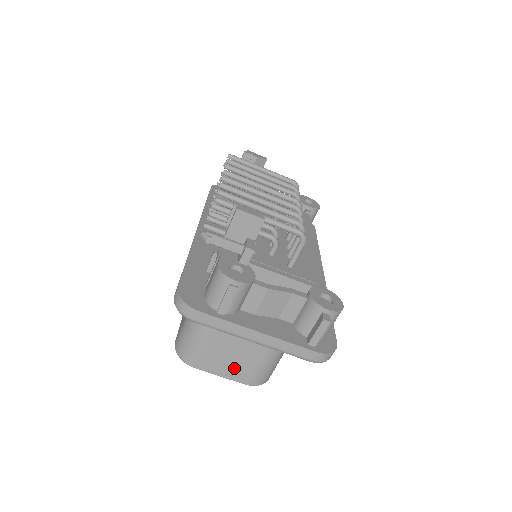
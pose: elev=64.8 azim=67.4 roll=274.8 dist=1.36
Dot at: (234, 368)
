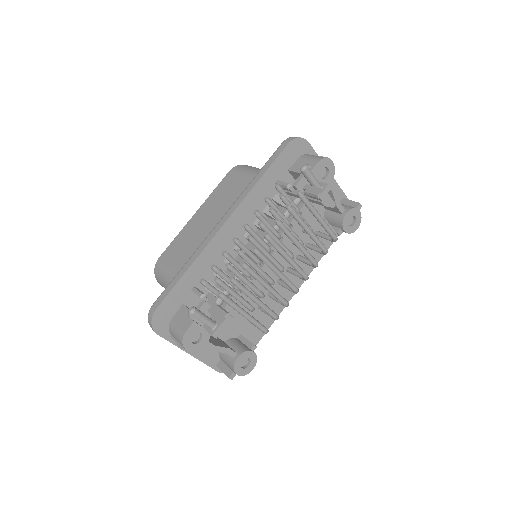
Dot at: occluded
